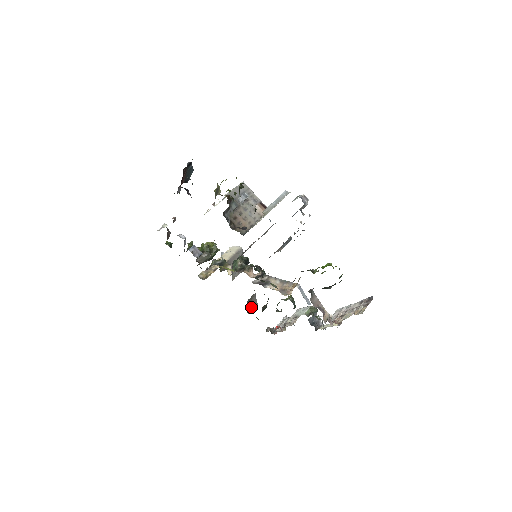
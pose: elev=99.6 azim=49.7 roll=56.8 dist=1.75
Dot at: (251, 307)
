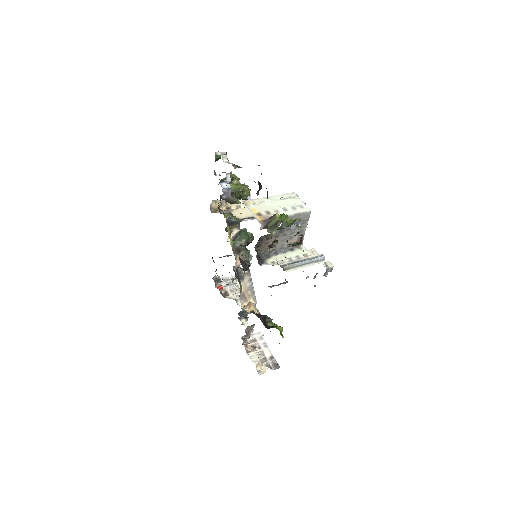
Dot at: (221, 257)
